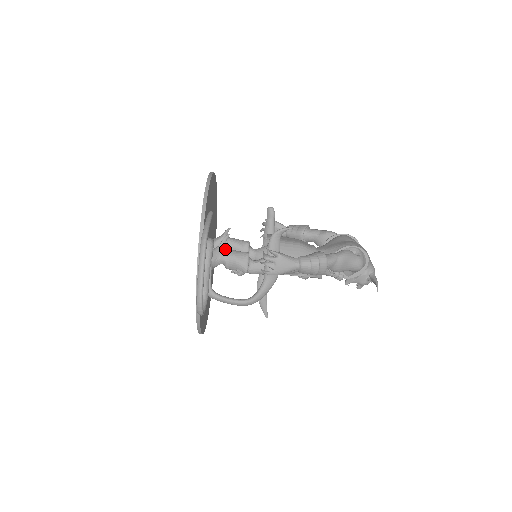
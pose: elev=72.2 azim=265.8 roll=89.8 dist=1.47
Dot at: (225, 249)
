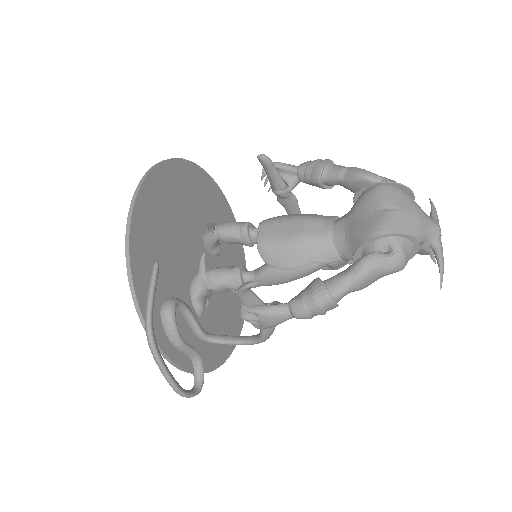
Dot at: (207, 274)
